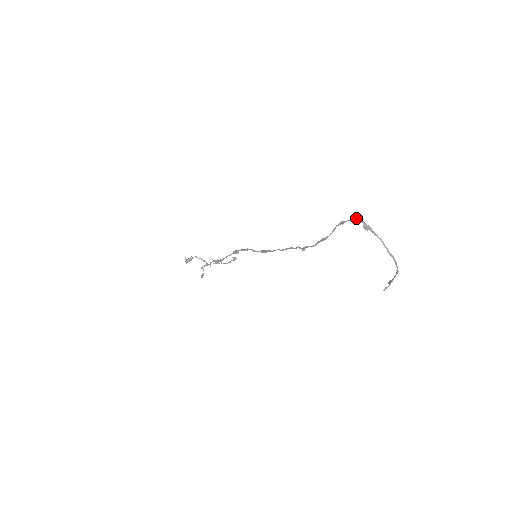
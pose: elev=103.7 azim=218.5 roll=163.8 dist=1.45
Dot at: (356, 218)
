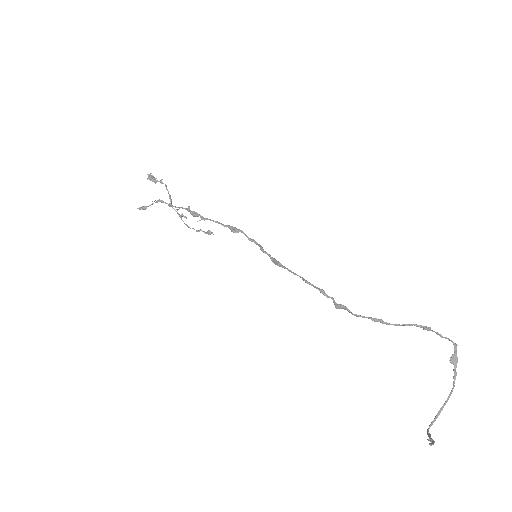
Dot at: occluded
